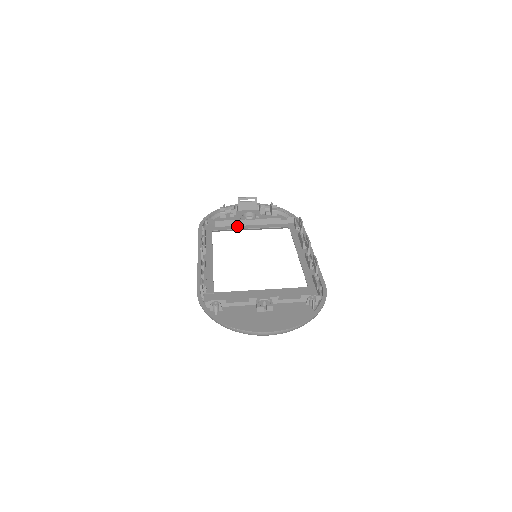
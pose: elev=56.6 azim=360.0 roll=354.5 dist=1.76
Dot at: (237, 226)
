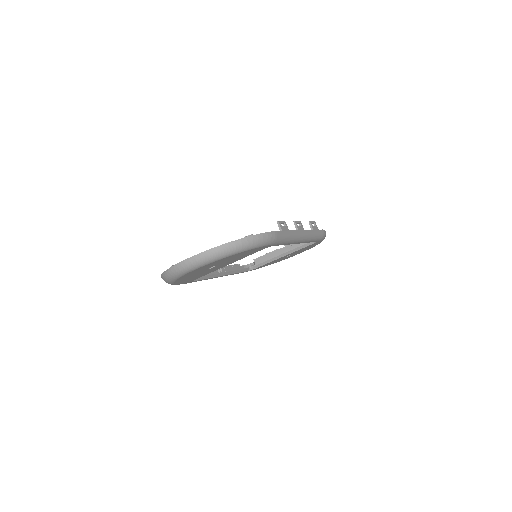
Dot at: occluded
